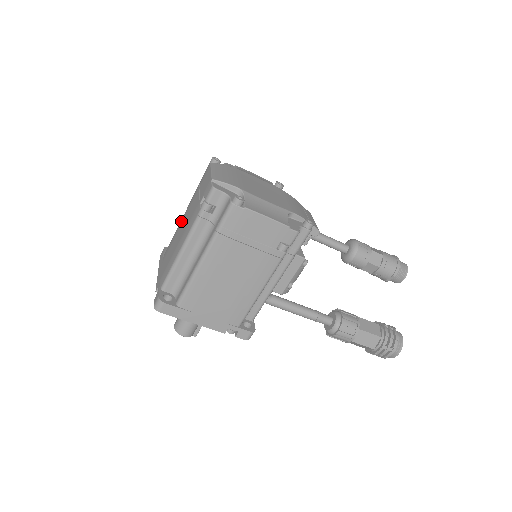
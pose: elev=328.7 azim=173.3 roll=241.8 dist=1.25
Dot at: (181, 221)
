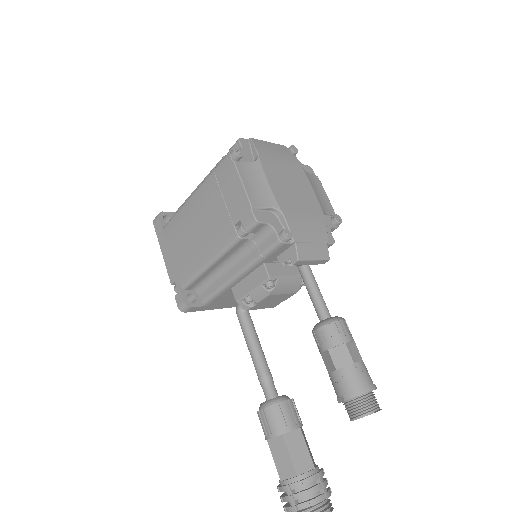
Dot at: occluded
